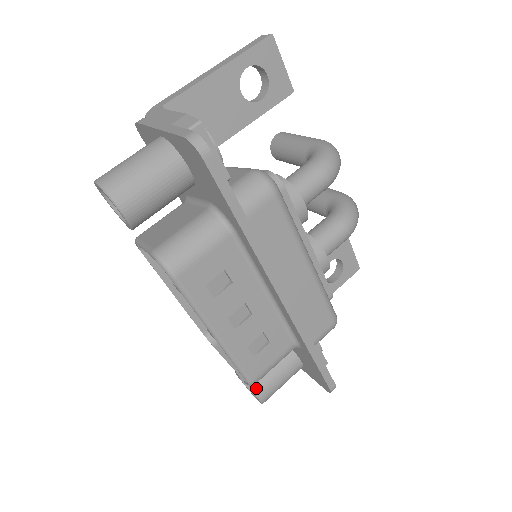
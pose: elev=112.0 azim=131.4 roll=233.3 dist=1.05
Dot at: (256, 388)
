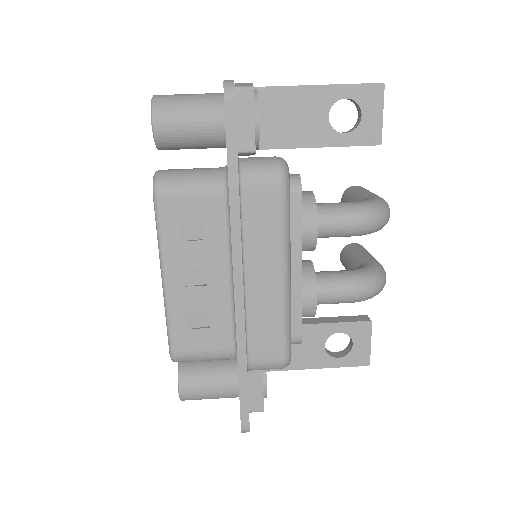
Dot at: (183, 377)
